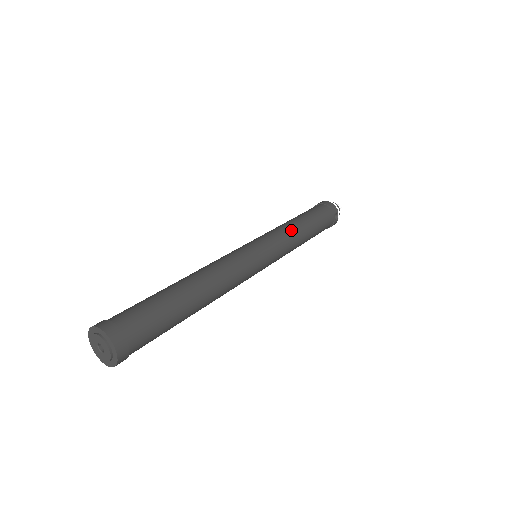
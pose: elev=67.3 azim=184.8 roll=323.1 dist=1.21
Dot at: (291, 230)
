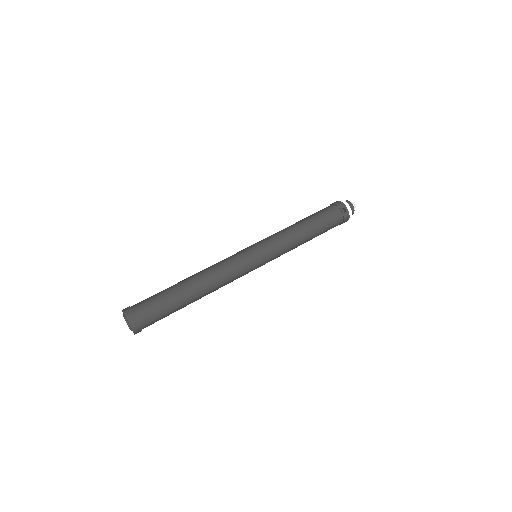
Dot at: (286, 230)
